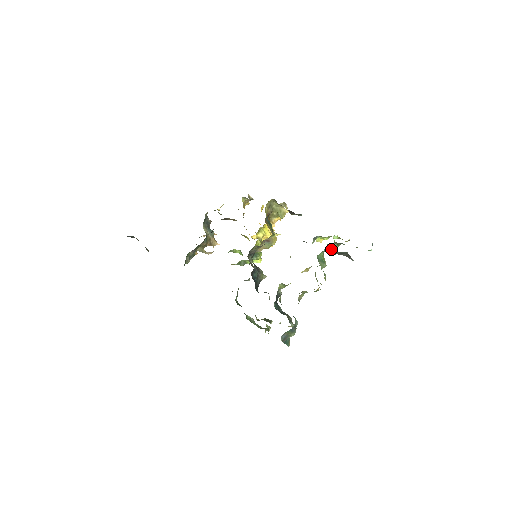
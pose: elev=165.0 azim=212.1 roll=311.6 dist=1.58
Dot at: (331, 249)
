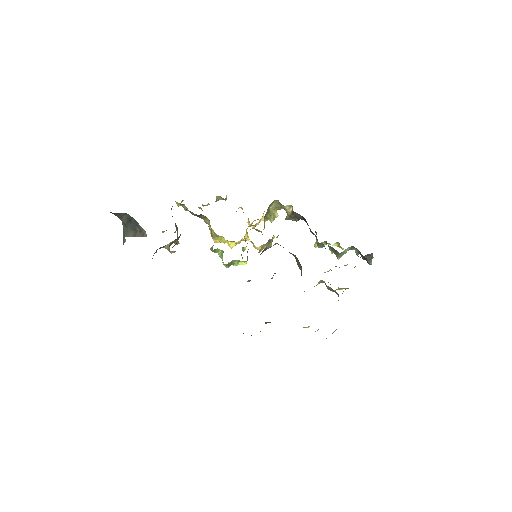
Dot at: (344, 253)
